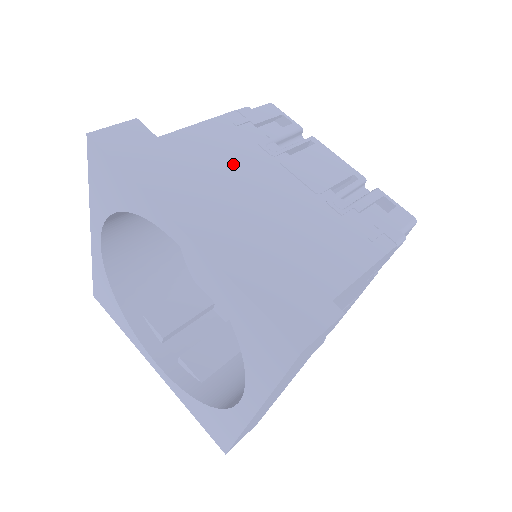
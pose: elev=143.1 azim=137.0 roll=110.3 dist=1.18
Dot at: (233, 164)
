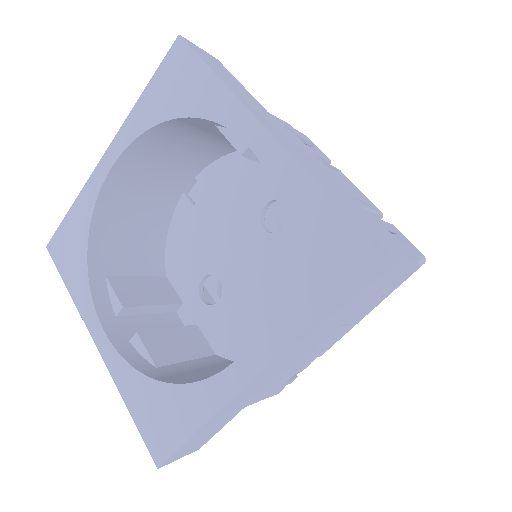
Dot at: occluded
